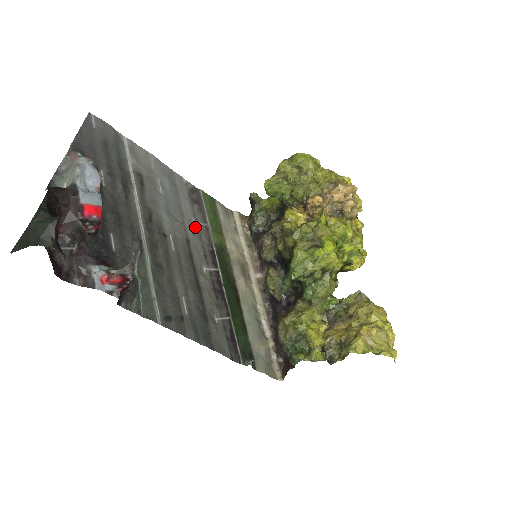
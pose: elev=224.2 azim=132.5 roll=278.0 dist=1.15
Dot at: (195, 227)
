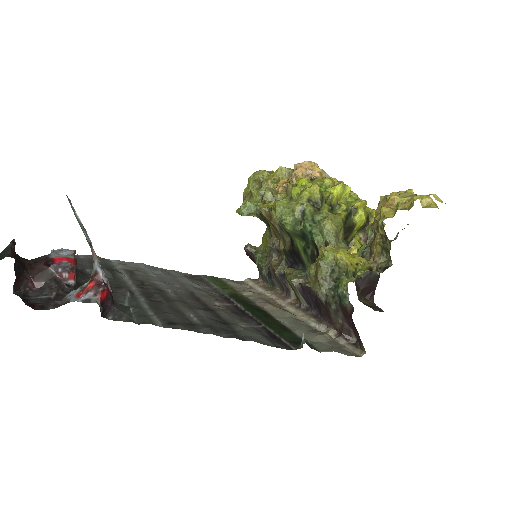
Dot at: (199, 288)
